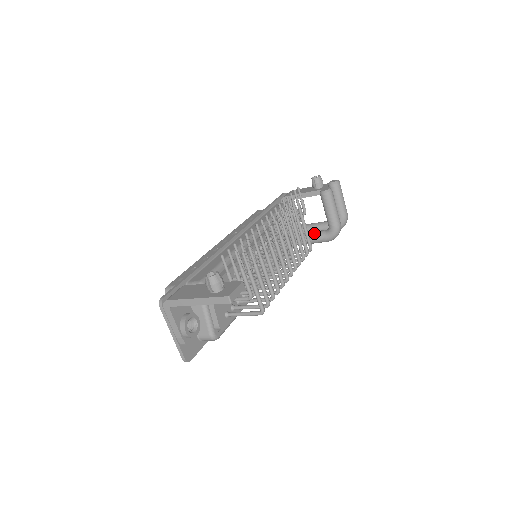
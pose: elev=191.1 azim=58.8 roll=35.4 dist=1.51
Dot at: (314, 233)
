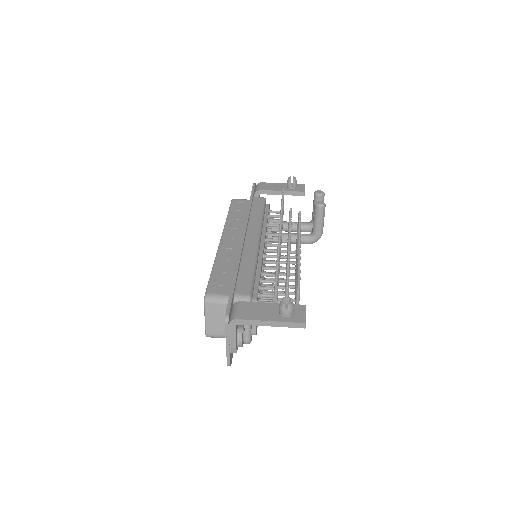
Dot at: occluded
